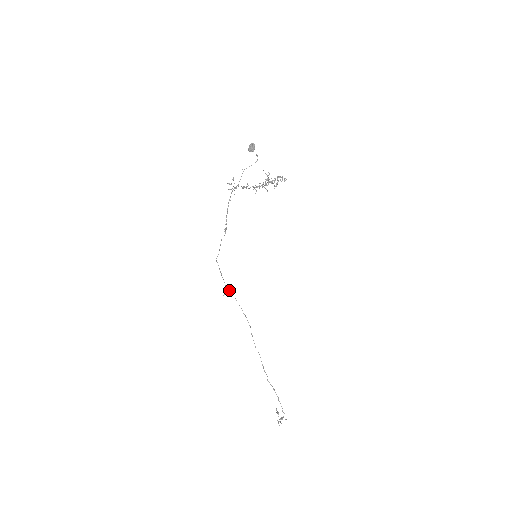
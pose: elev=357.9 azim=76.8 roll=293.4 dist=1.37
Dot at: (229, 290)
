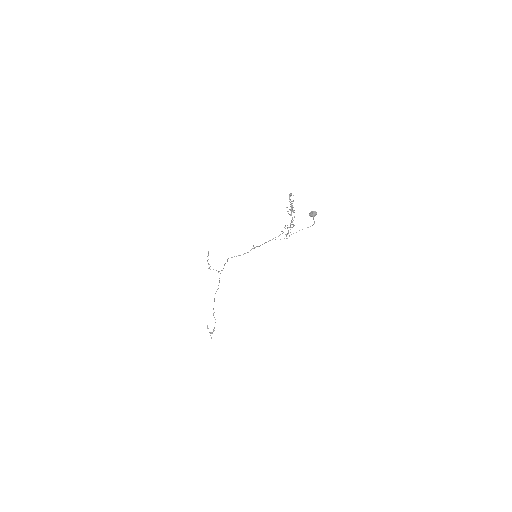
Dot at: occluded
